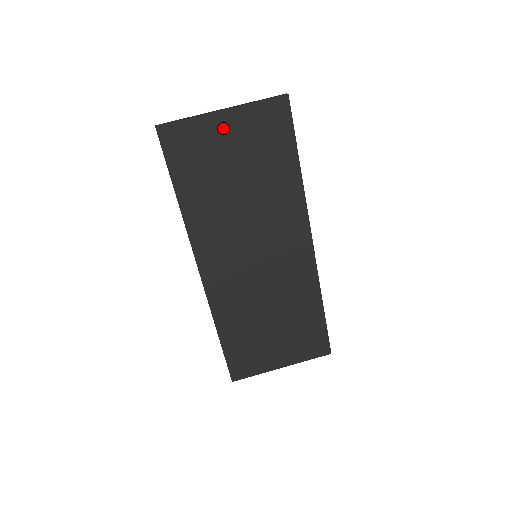
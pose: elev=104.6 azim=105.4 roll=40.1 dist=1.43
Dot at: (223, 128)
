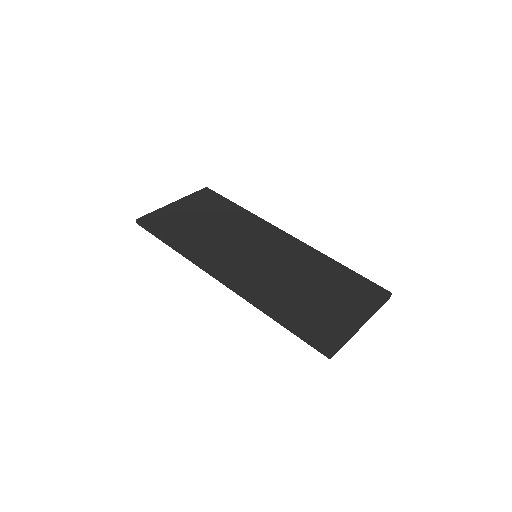
Dot at: (179, 208)
